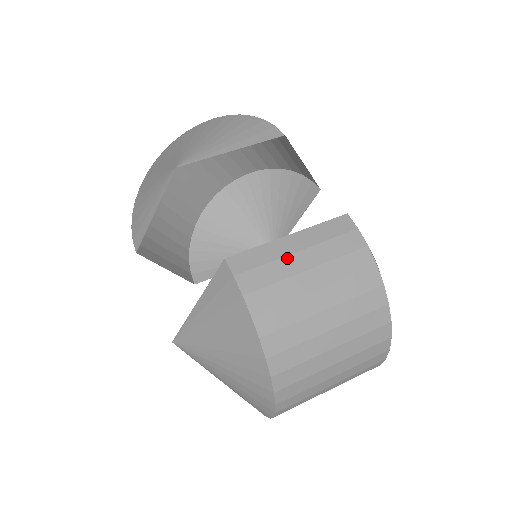
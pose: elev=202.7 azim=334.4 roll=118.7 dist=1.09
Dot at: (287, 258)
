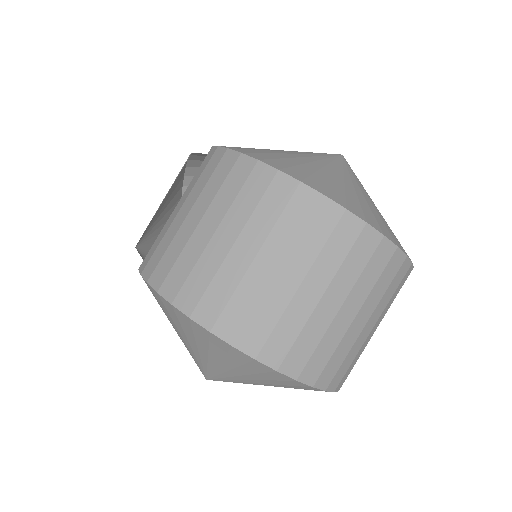
Dot at: (172, 224)
